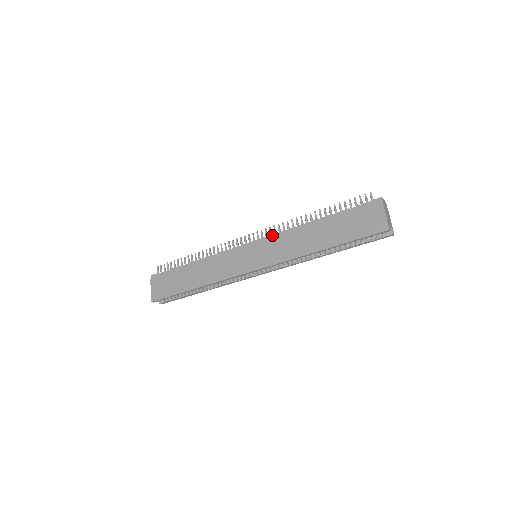
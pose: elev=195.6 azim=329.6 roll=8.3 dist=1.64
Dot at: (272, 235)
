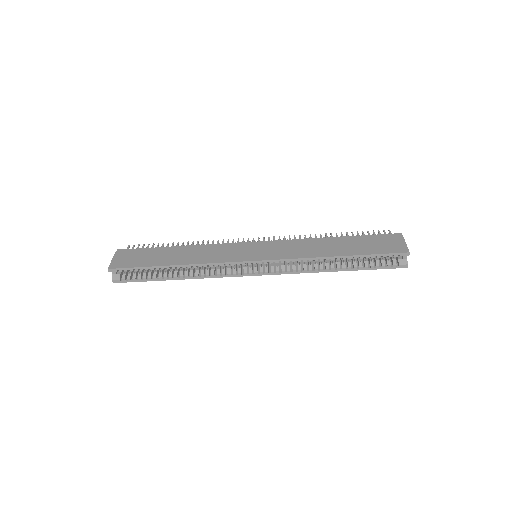
Dot at: (282, 240)
